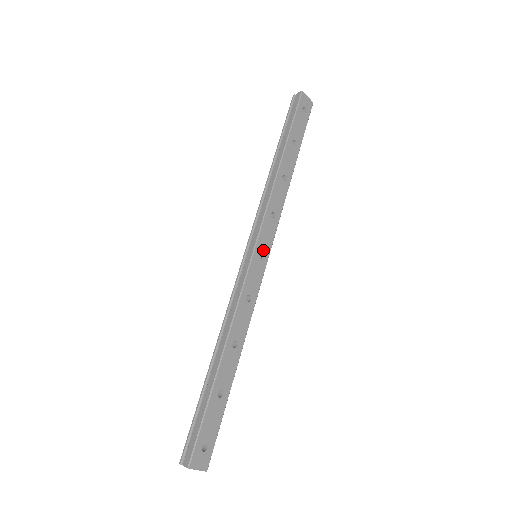
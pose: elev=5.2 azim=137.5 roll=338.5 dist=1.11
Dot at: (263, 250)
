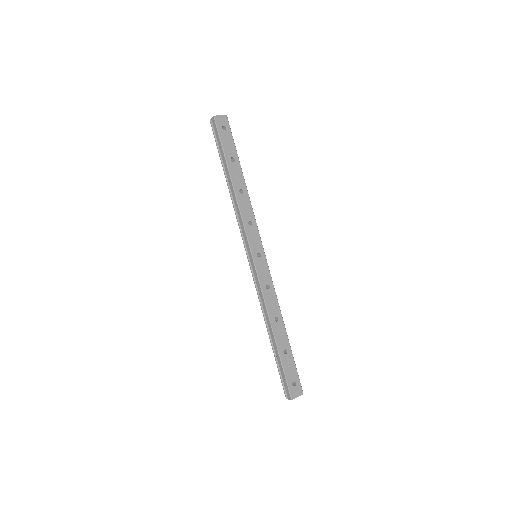
Dot at: (258, 251)
